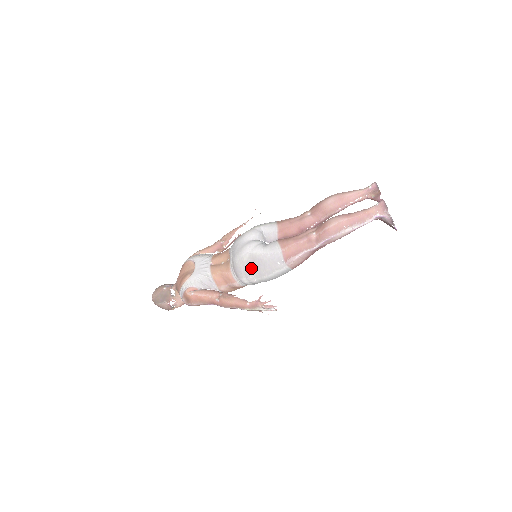
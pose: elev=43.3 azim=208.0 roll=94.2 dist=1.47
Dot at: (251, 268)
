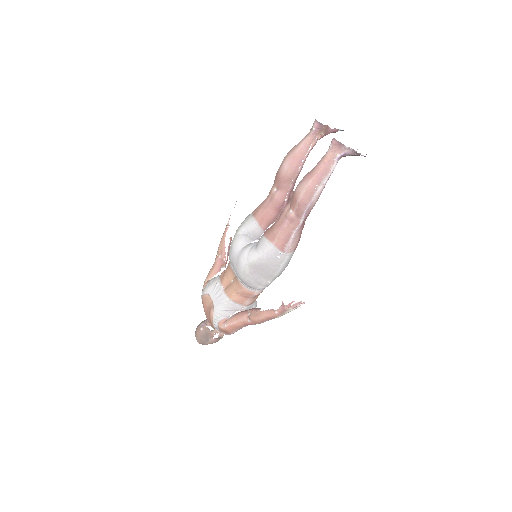
Dot at: (258, 276)
